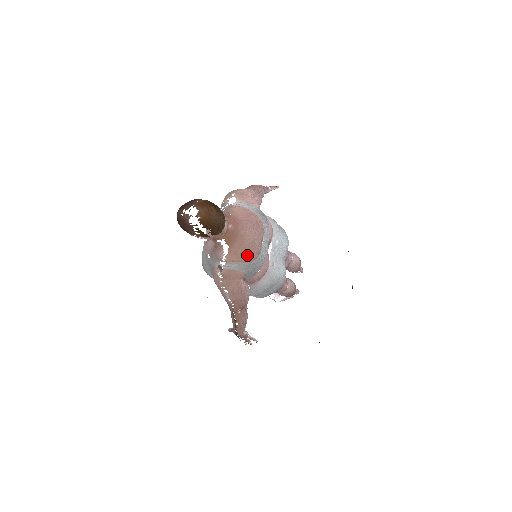
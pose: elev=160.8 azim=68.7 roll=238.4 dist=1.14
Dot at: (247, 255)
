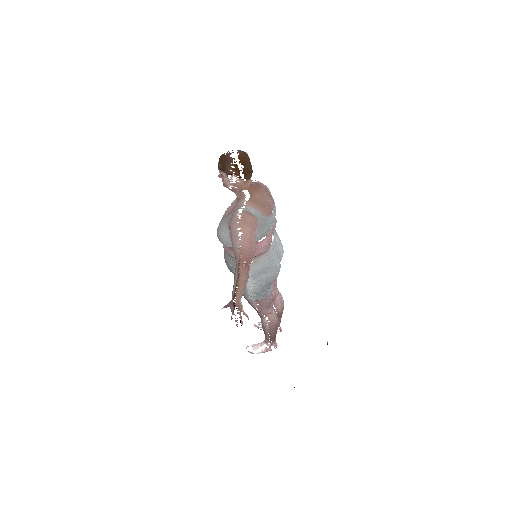
Dot at: (262, 207)
